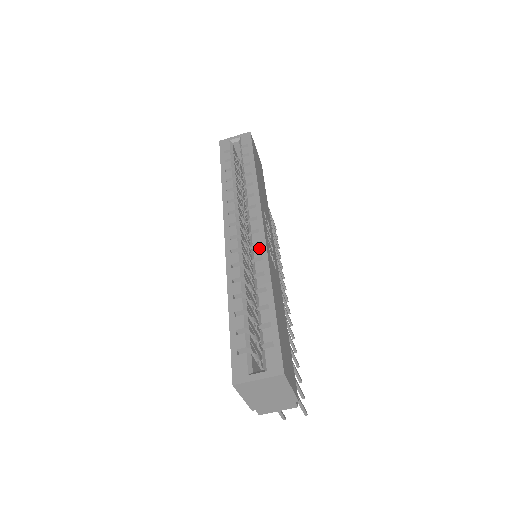
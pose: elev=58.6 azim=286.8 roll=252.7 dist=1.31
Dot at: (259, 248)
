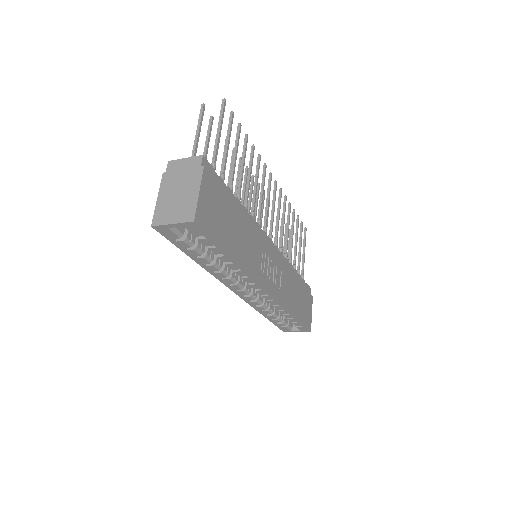
Dot at: (273, 302)
